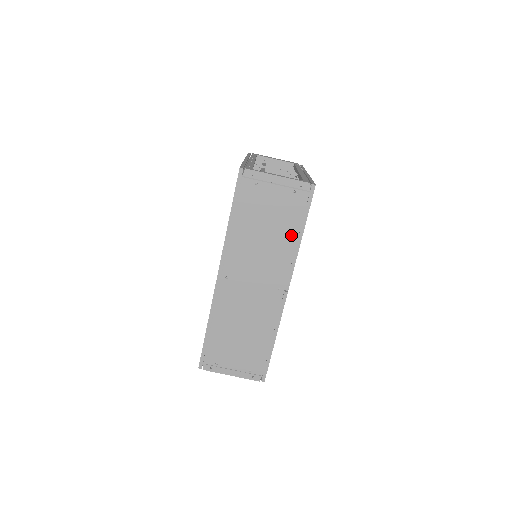
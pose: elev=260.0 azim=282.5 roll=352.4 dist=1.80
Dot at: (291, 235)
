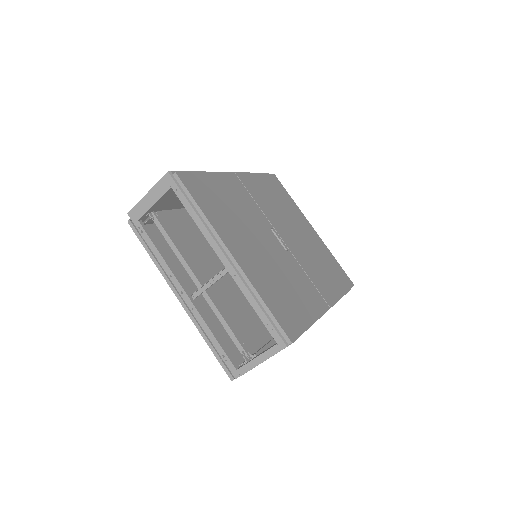
Dot at: occluded
